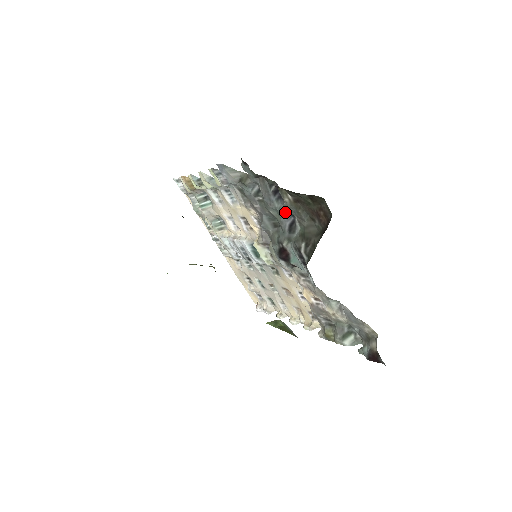
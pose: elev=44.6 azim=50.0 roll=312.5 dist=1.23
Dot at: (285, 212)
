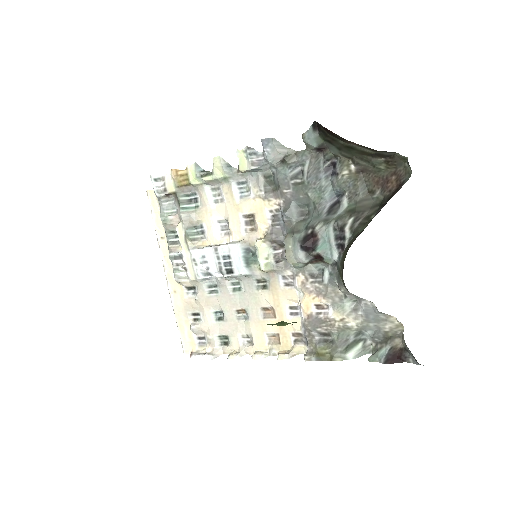
Dot at: (331, 191)
